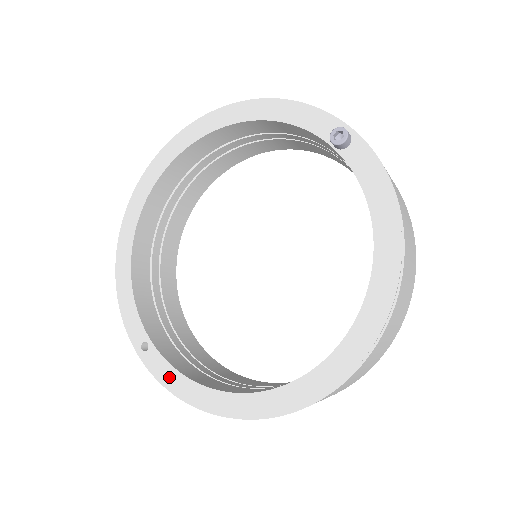
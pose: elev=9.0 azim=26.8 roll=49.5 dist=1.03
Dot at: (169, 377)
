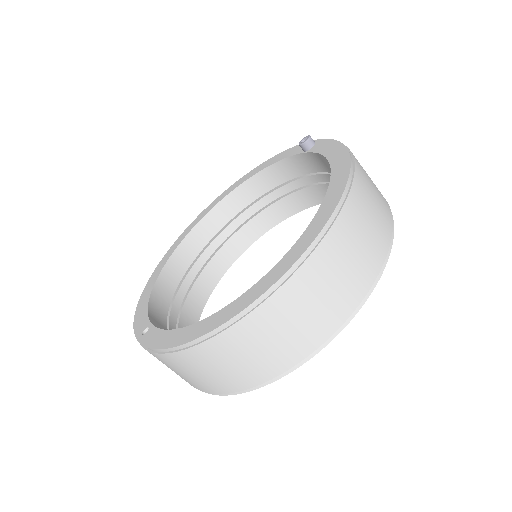
Dot at: (159, 339)
